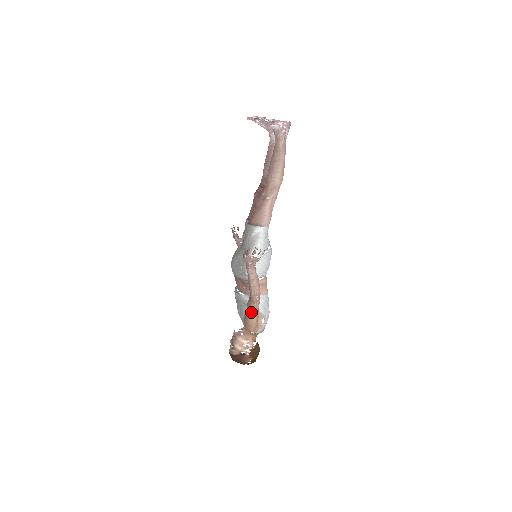
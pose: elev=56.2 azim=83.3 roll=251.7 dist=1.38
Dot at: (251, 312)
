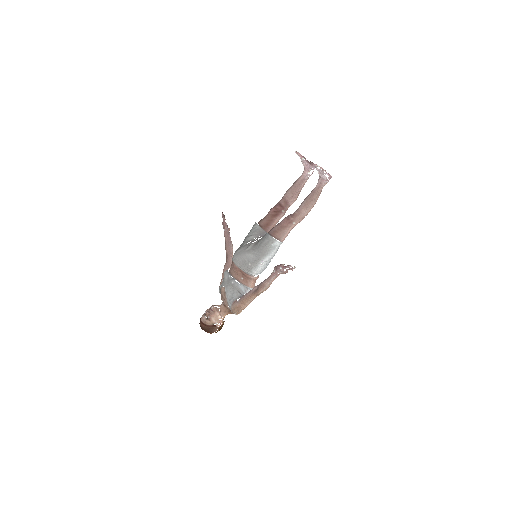
Dot at: (248, 301)
